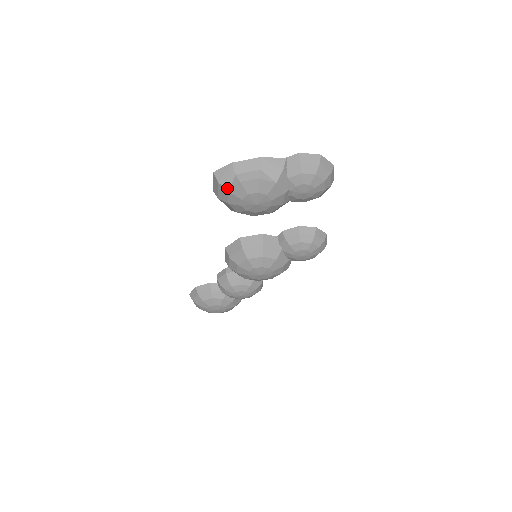
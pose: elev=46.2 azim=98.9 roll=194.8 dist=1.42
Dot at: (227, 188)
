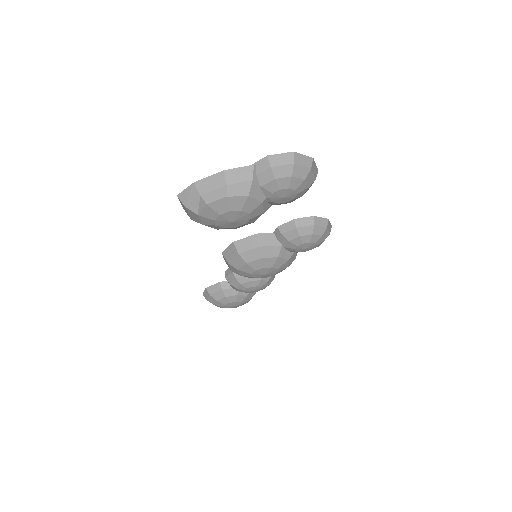
Dot at: (195, 211)
